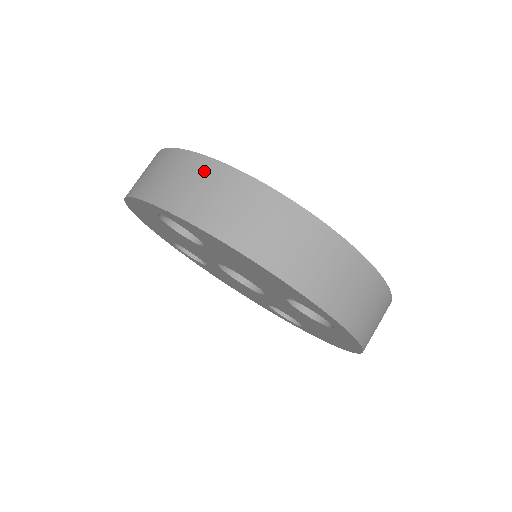
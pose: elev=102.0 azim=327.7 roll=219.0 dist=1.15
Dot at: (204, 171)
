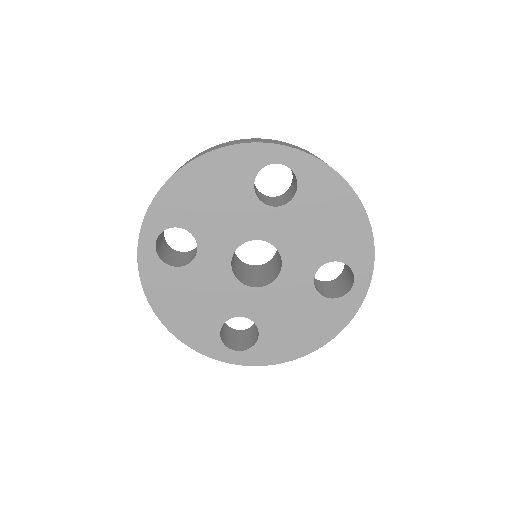
Dot at: occluded
